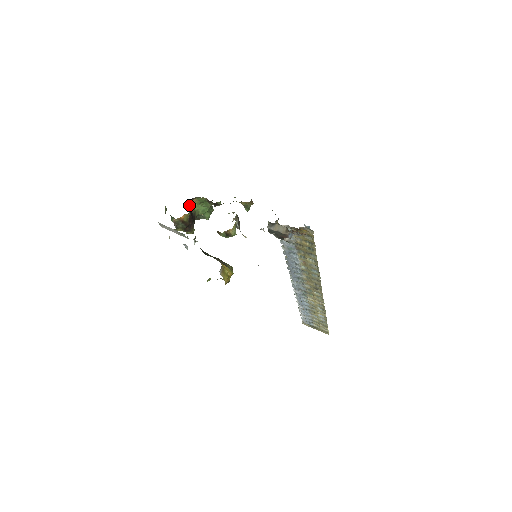
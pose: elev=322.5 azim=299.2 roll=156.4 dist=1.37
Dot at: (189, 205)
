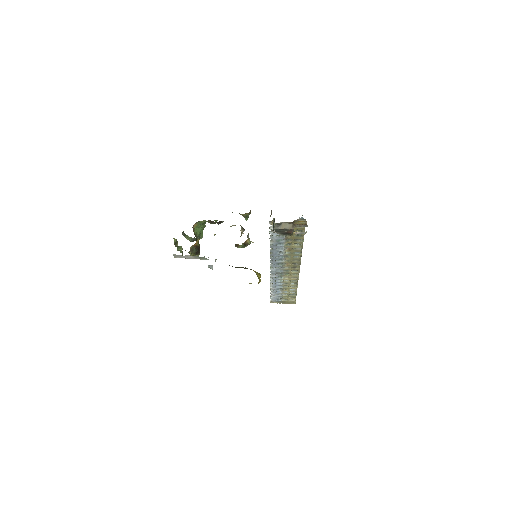
Dot at: occluded
